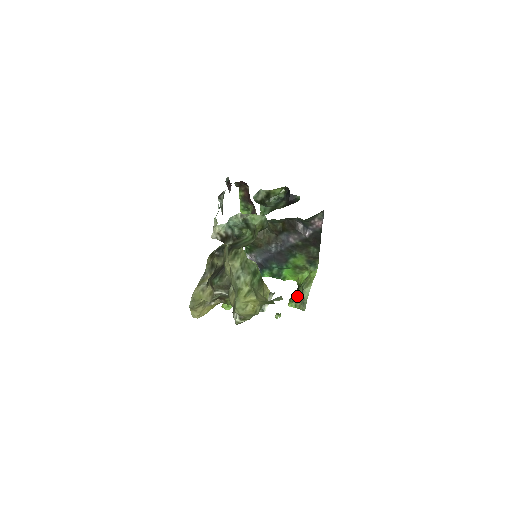
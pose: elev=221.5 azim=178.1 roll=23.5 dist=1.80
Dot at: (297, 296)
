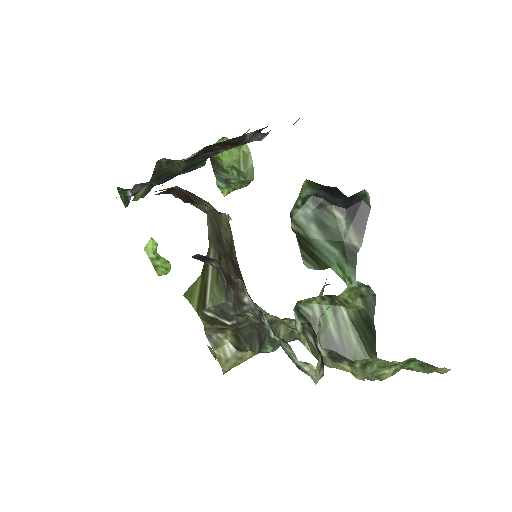
Dot at: (230, 179)
